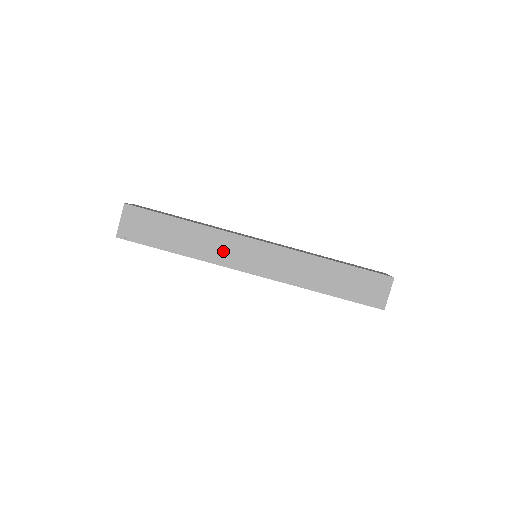
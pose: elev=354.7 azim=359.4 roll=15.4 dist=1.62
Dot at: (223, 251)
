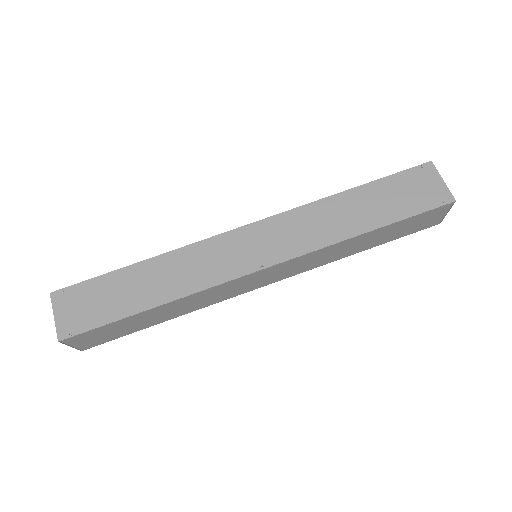
Dot at: (208, 266)
